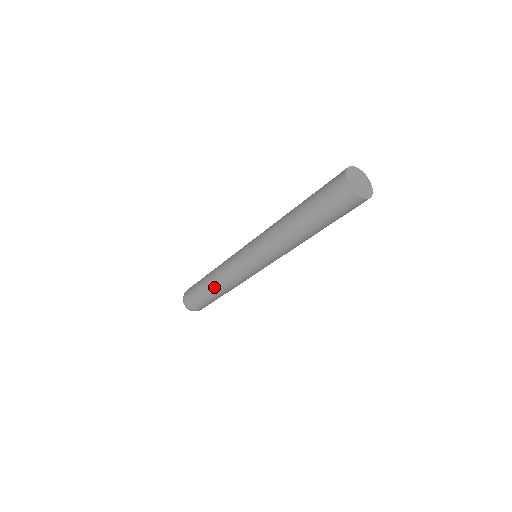
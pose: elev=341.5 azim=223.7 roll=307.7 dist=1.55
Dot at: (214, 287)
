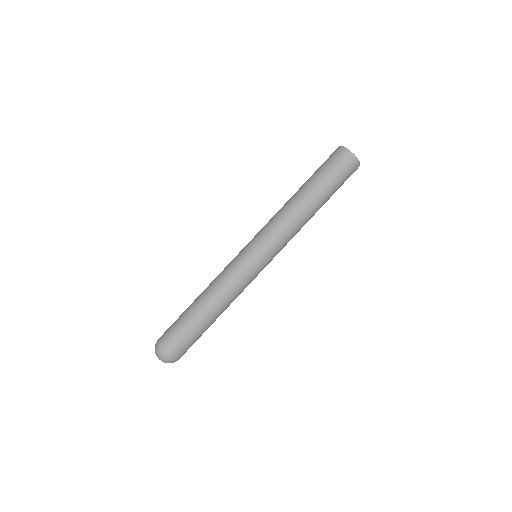
Dot at: (214, 307)
